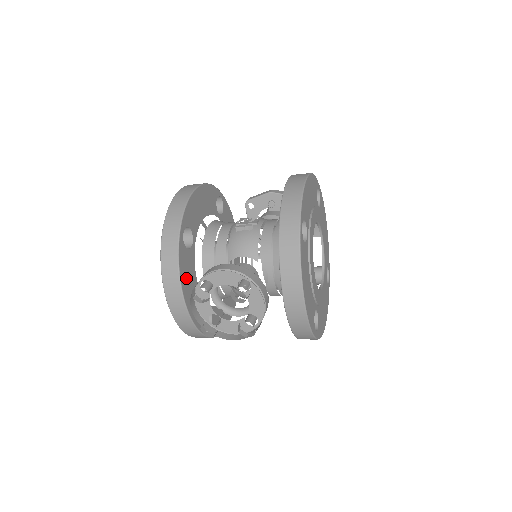
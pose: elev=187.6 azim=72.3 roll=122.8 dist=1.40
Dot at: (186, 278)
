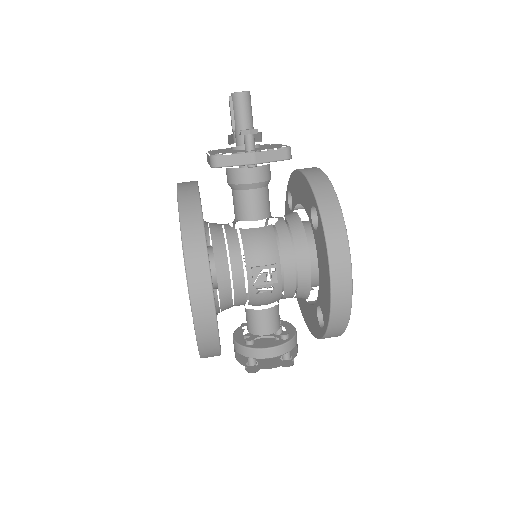
Dot at: occluded
